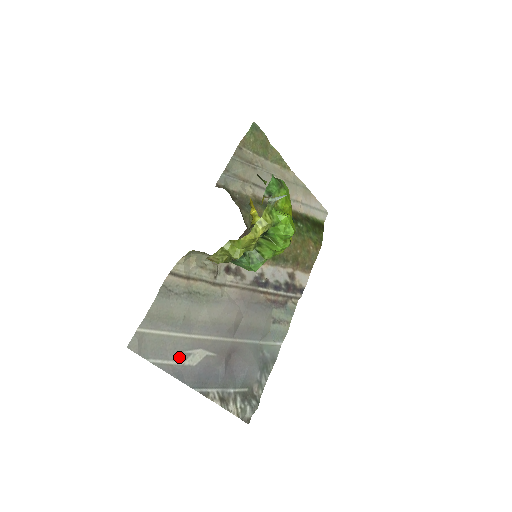
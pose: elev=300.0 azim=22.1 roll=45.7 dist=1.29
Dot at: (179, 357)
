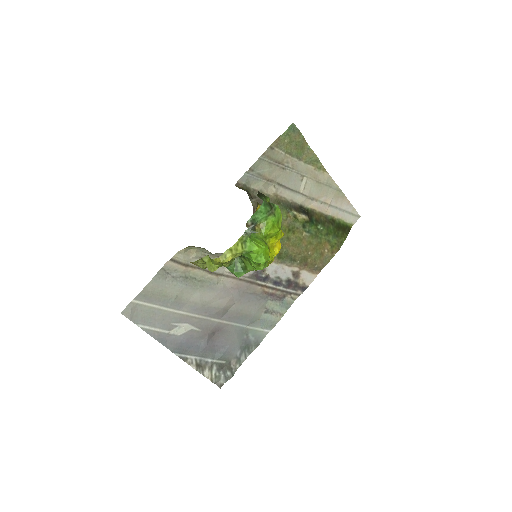
Dot at: (166, 327)
